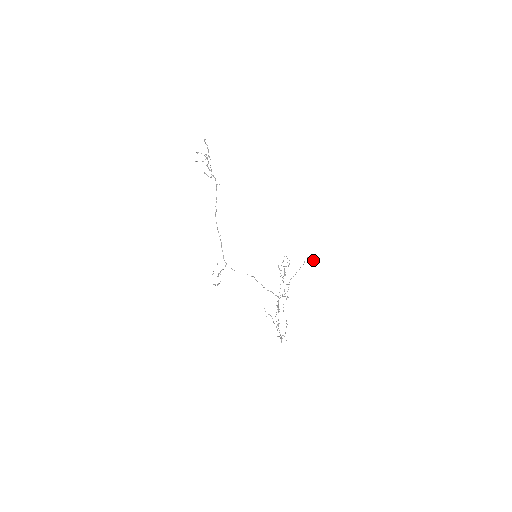
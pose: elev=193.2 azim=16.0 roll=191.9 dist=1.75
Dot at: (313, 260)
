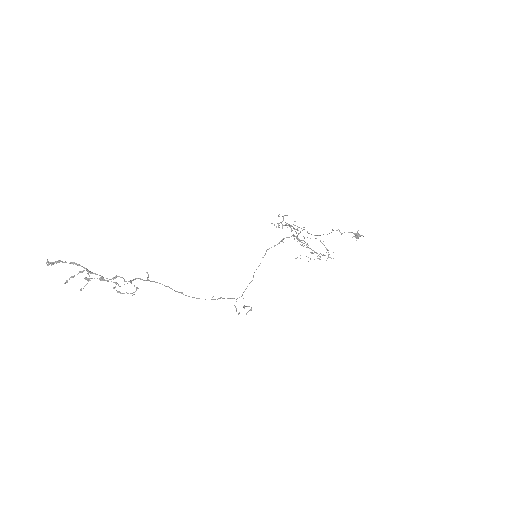
Dot at: (357, 238)
